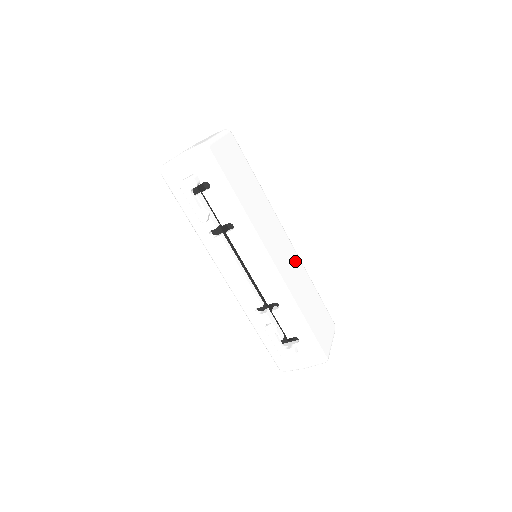
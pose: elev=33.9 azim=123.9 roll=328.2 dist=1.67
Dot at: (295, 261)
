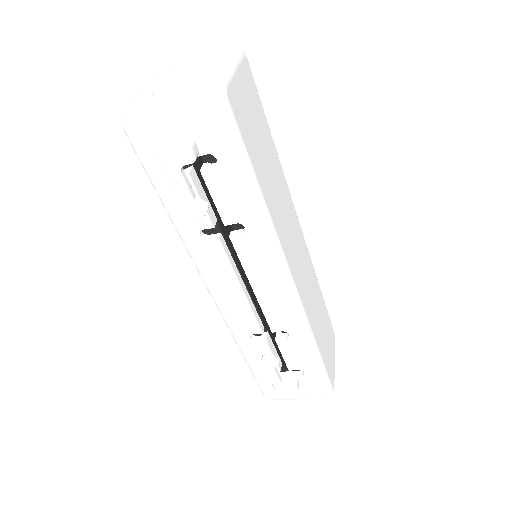
Dot at: (307, 263)
